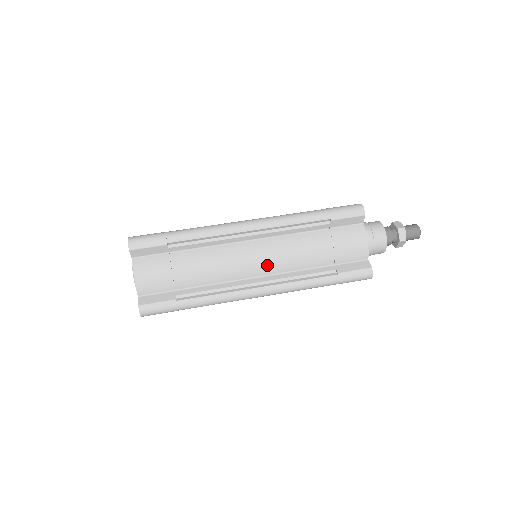
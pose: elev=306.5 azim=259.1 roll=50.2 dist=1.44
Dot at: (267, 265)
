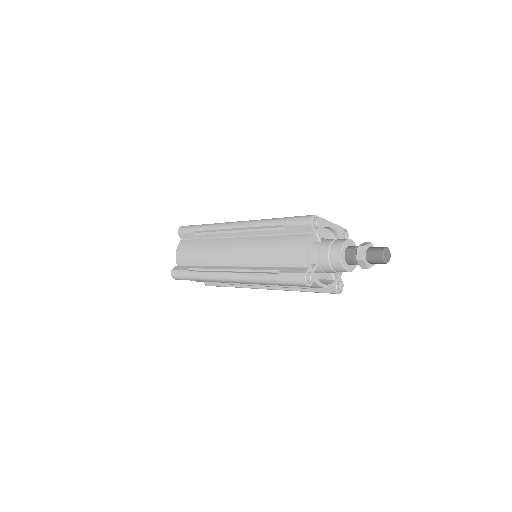
Dot at: (239, 257)
